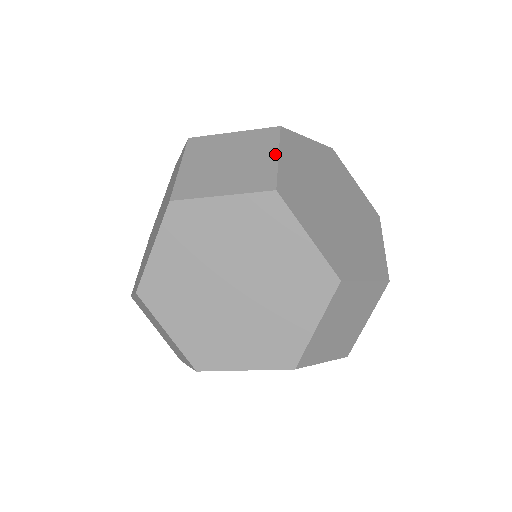
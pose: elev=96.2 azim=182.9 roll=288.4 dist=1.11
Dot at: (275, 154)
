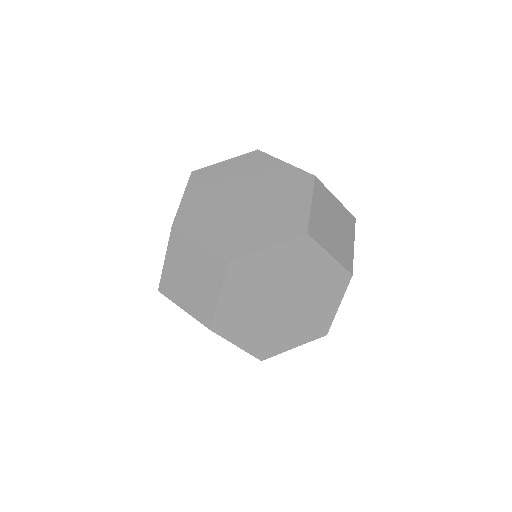
Dot at: (353, 243)
